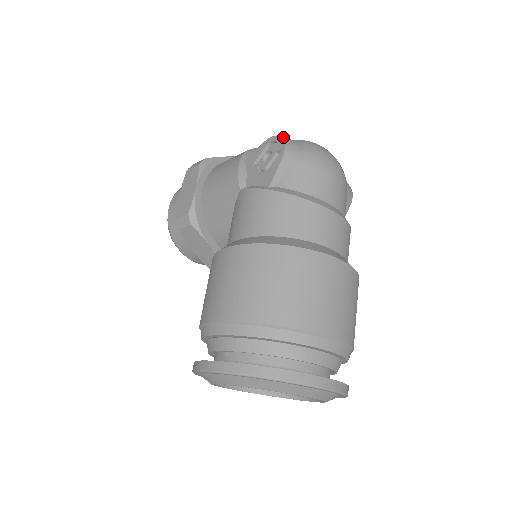
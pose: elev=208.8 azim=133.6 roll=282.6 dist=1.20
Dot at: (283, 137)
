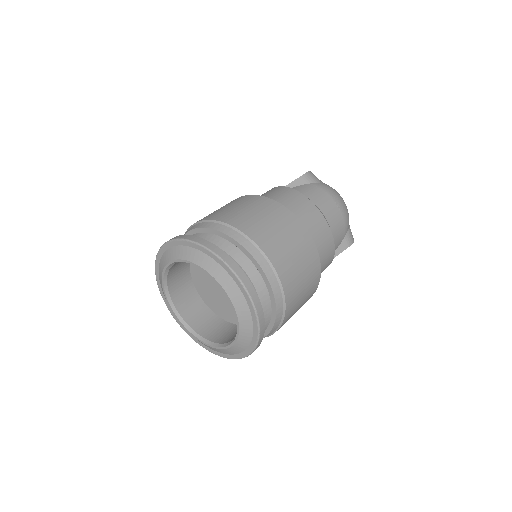
Dot at: occluded
